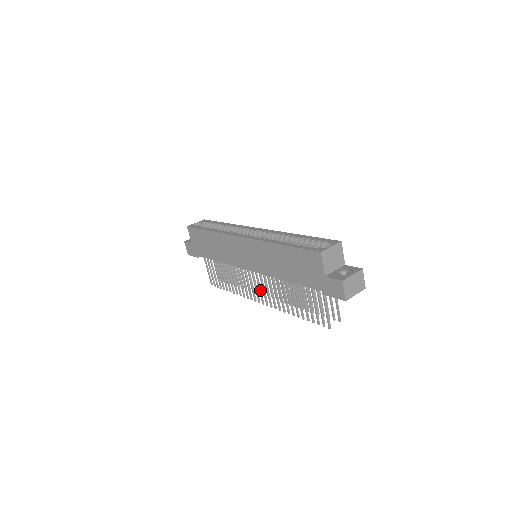
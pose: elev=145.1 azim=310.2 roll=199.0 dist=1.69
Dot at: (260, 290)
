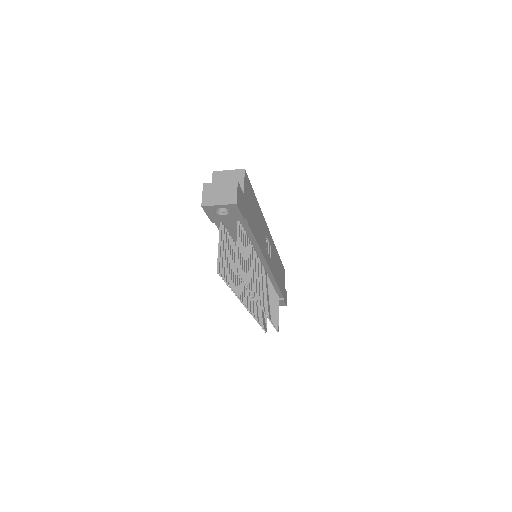
Dot at: (246, 290)
